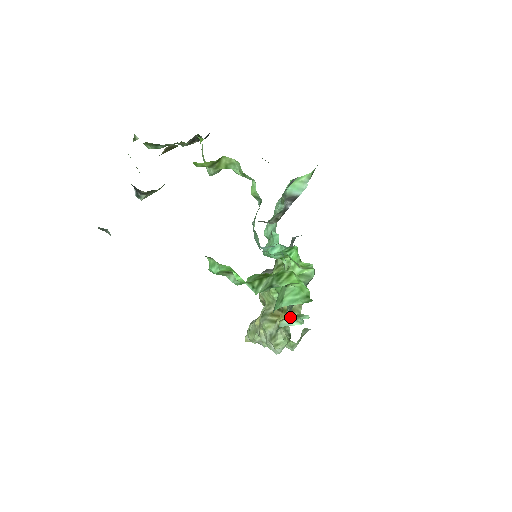
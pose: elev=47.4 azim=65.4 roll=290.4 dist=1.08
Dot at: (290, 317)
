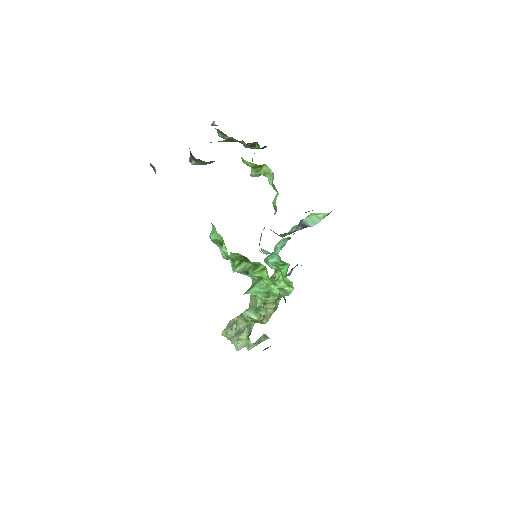
Dot at: (253, 310)
